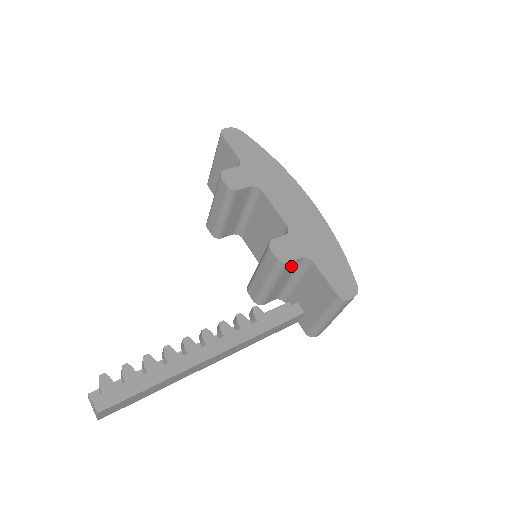
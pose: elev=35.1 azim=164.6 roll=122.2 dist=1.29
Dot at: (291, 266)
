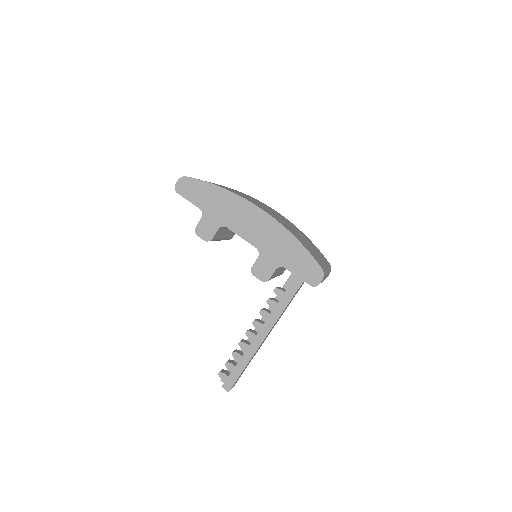
Dot at: (274, 273)
